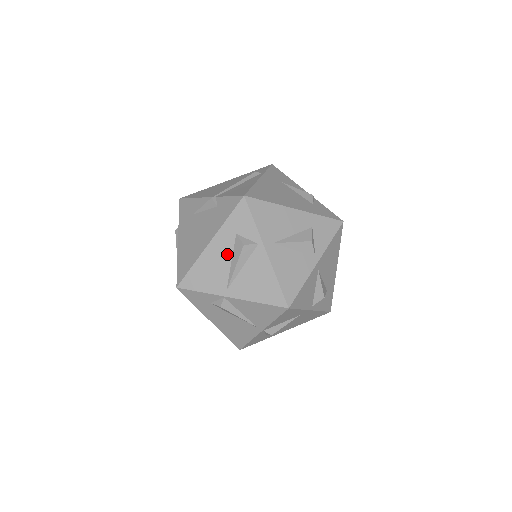
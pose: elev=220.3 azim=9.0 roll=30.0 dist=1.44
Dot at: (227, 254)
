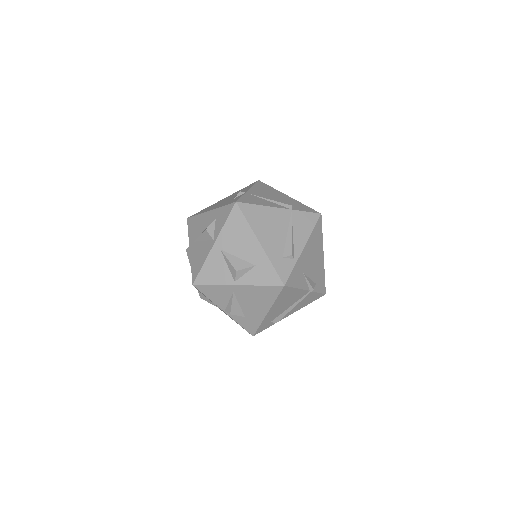
Dot at: occluded
